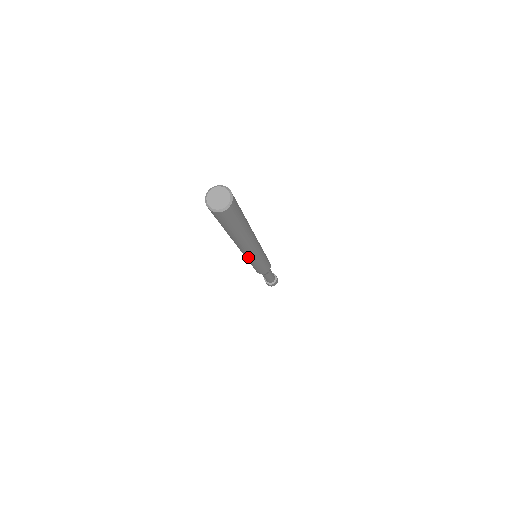
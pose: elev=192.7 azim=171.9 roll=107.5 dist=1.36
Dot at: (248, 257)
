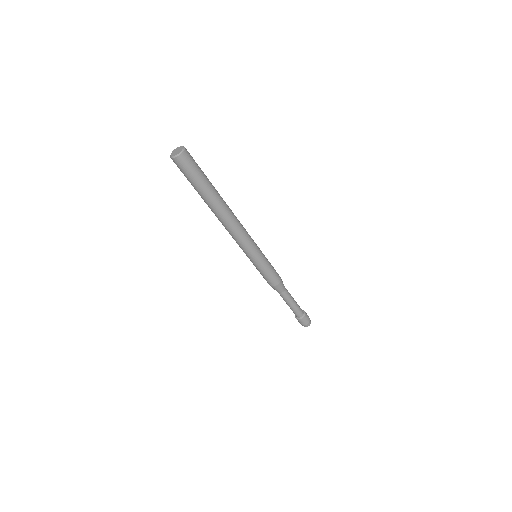
Dot at: (244, 243)
